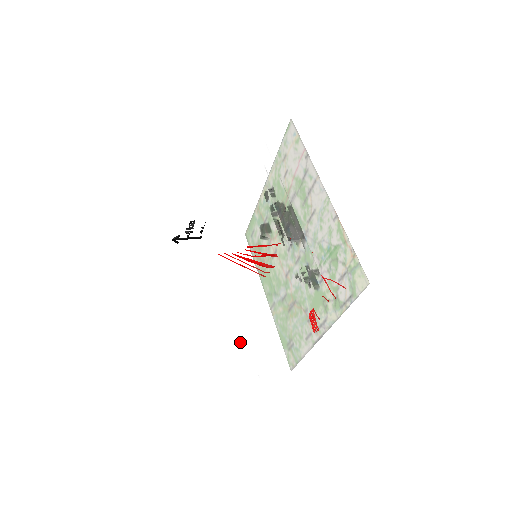
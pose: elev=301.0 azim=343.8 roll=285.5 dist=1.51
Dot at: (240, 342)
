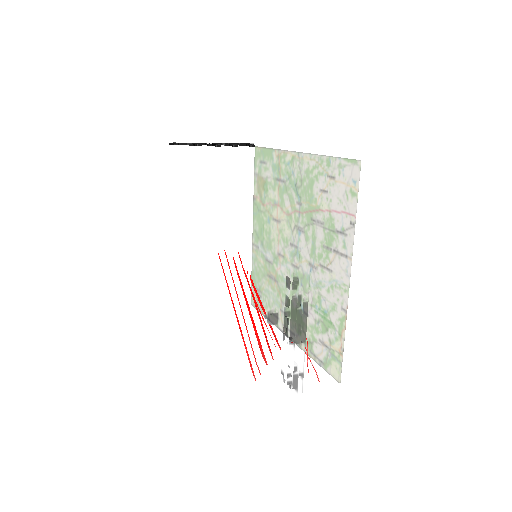
Dot at: (214, 297)
